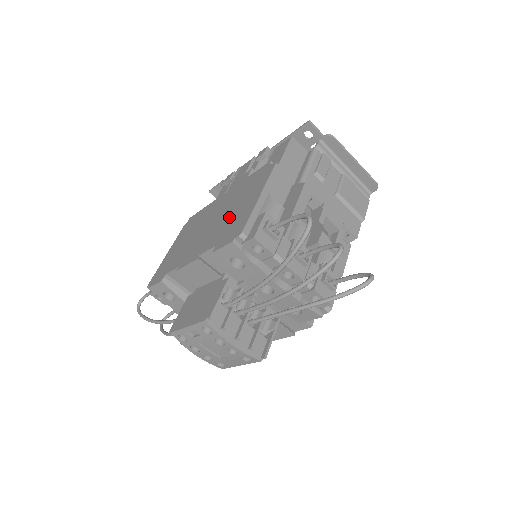
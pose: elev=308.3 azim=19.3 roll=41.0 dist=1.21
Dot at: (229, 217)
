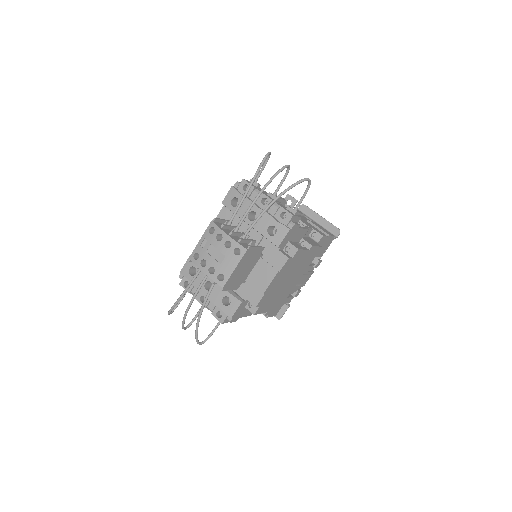
Dot at: occluded
